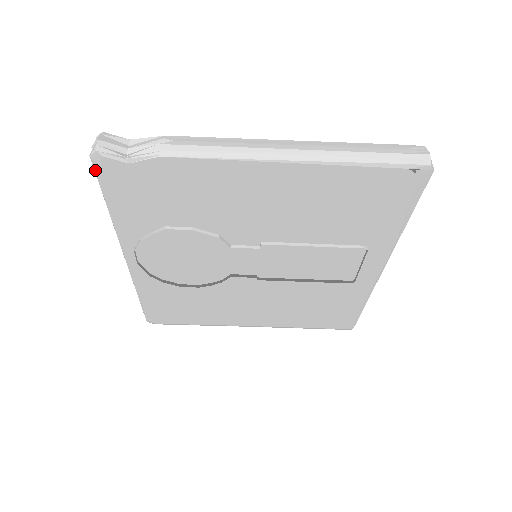
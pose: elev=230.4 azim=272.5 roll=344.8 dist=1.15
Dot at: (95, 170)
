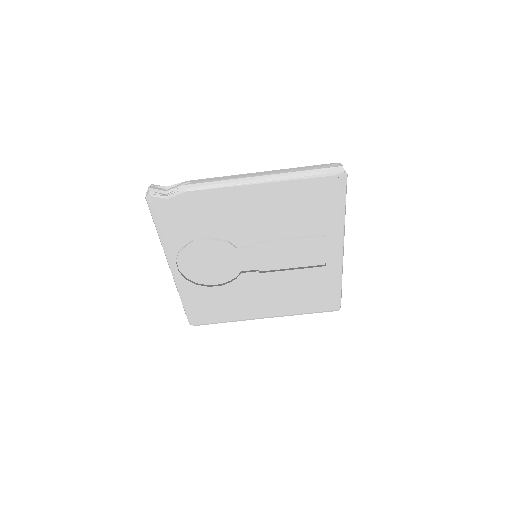
Dot at: (149, 206)
